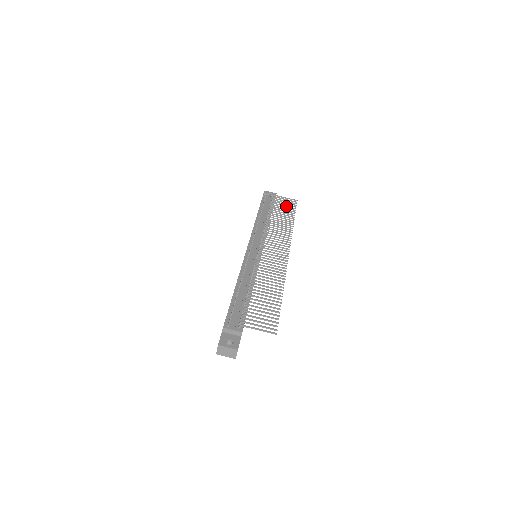
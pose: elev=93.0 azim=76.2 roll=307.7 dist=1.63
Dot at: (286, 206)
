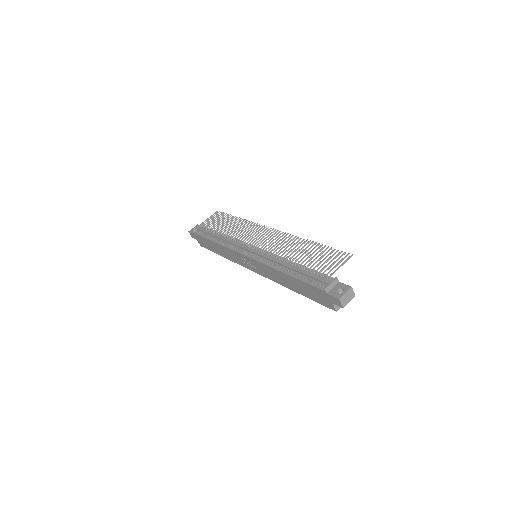
Dot at: (219, 219)
